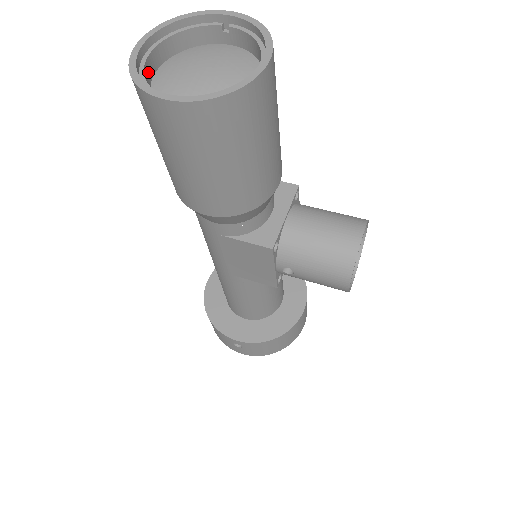
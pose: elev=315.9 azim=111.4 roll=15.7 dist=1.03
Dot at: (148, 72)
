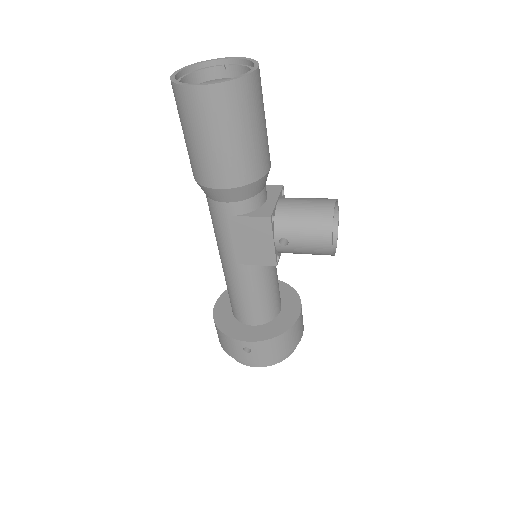
Dot at: occluded
